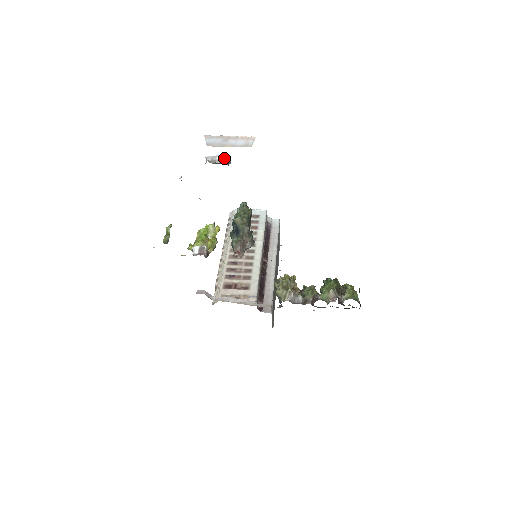
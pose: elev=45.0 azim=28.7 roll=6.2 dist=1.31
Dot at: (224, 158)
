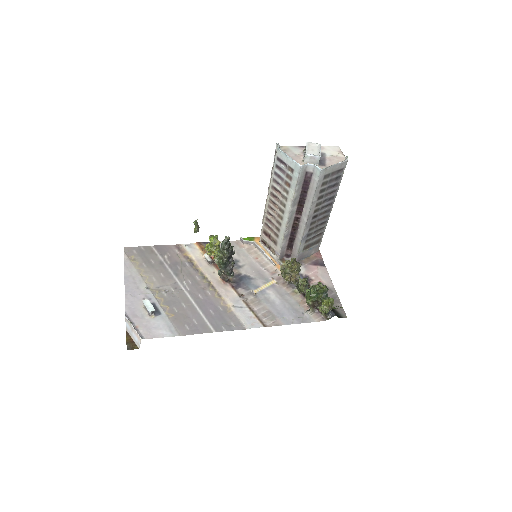
Dot at: (148, 312)
